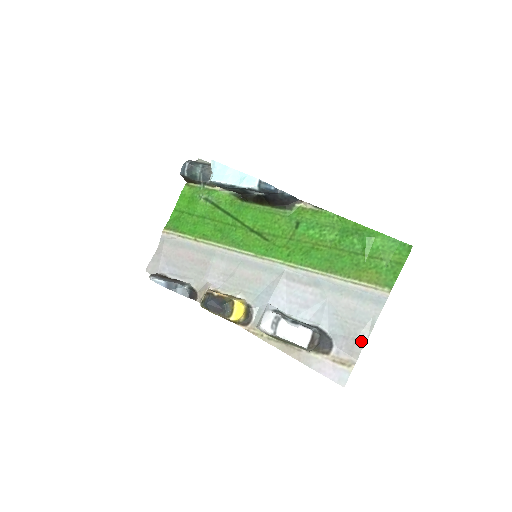
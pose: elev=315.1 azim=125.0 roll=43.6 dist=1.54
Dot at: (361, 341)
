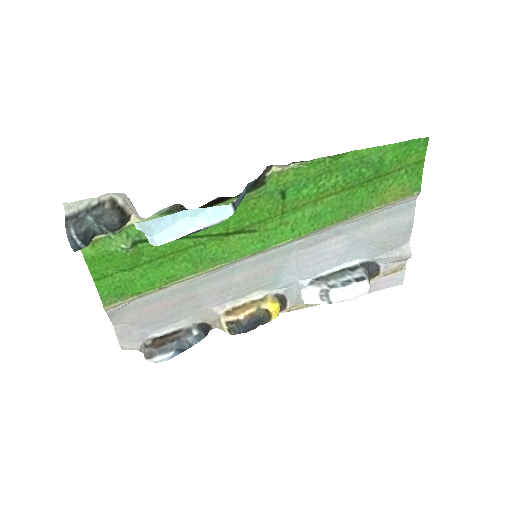
Dot at: (405, 247)
